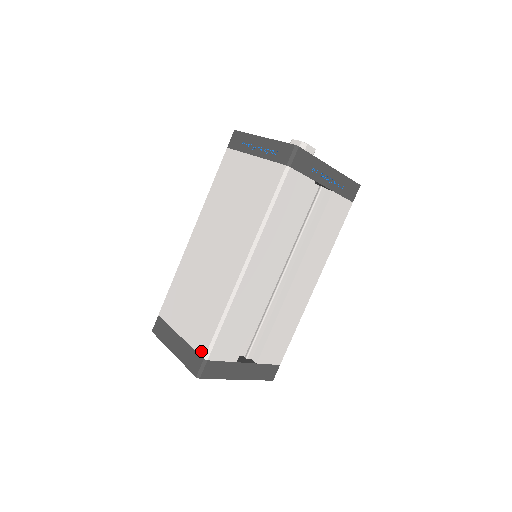
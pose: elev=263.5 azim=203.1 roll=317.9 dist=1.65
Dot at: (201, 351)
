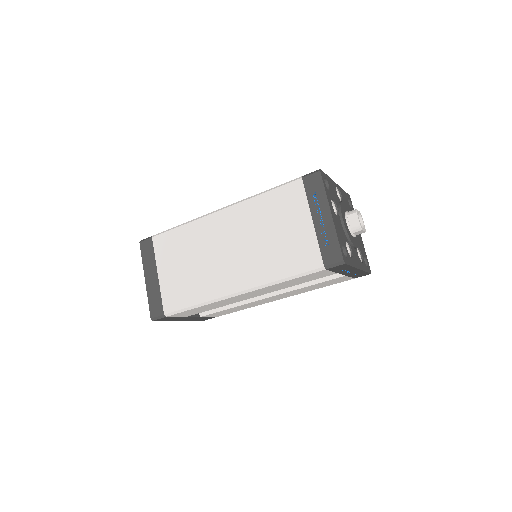
Dot at: (166, 307)
